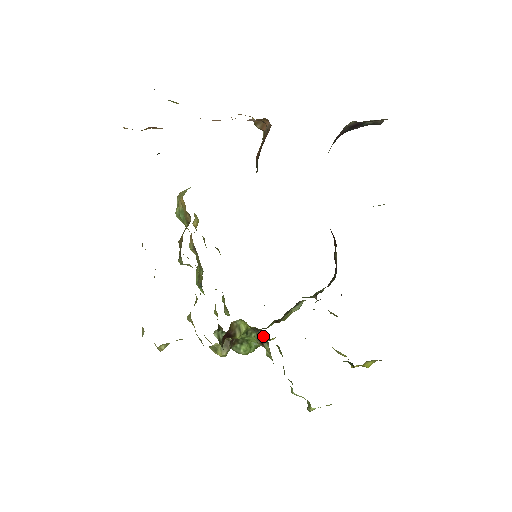
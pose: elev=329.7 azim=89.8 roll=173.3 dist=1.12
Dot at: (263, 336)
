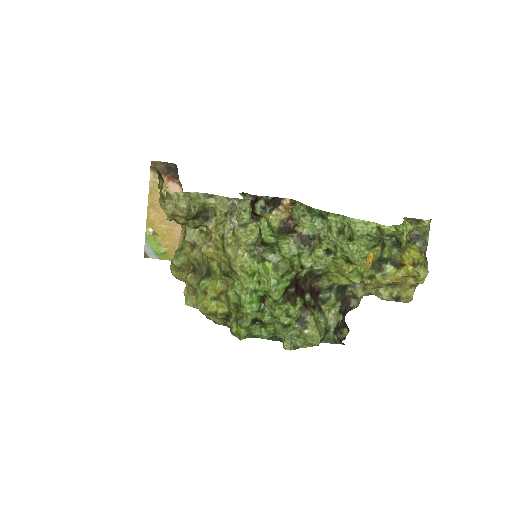
Dot at: (288, 203)
